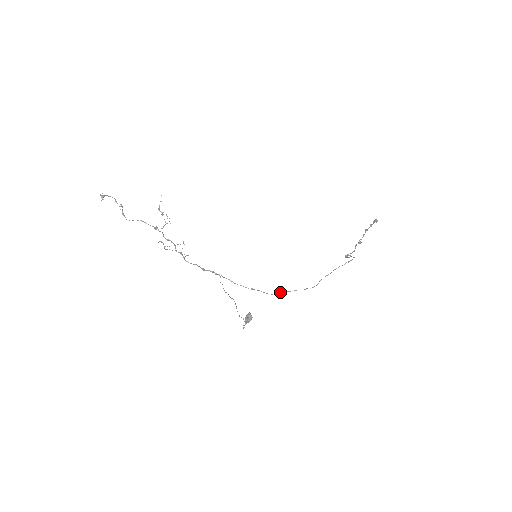
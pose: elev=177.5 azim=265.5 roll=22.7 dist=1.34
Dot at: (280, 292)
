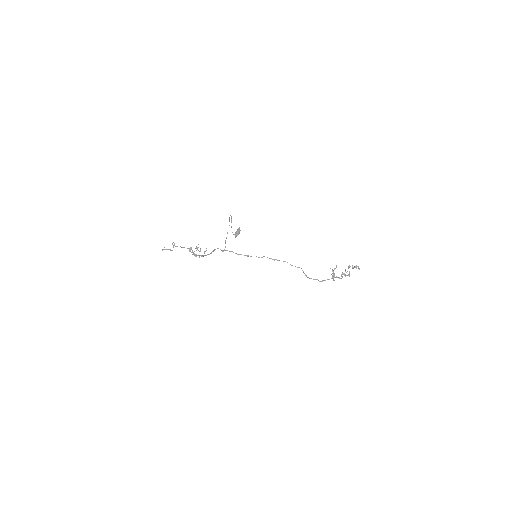
Dot at: (269, 258)
